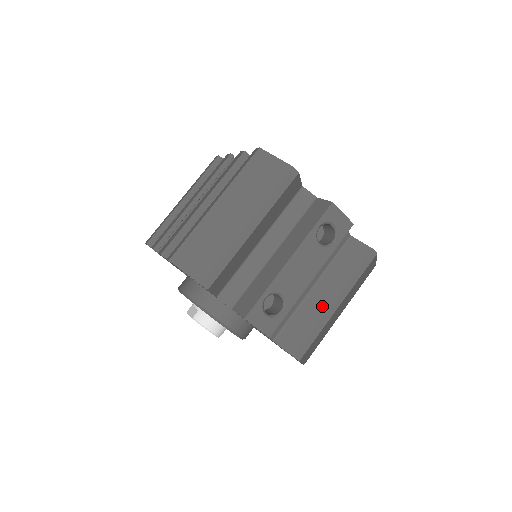
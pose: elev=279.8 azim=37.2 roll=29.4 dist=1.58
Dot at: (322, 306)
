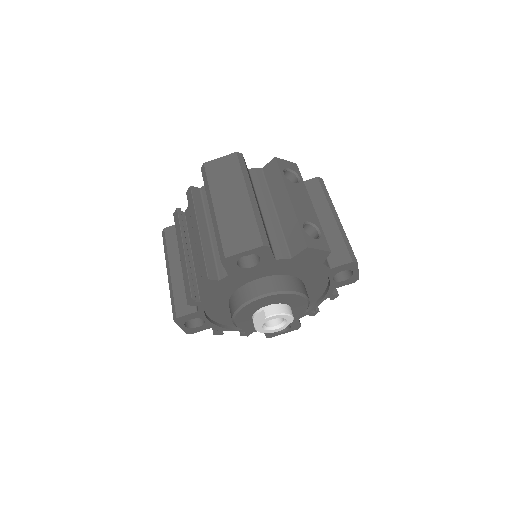
Dot at: (331, 225)
